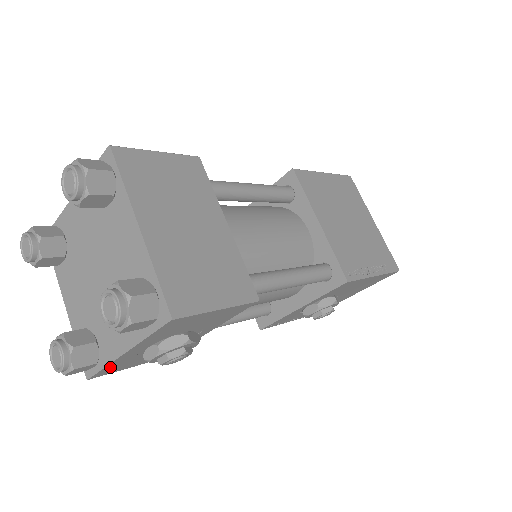
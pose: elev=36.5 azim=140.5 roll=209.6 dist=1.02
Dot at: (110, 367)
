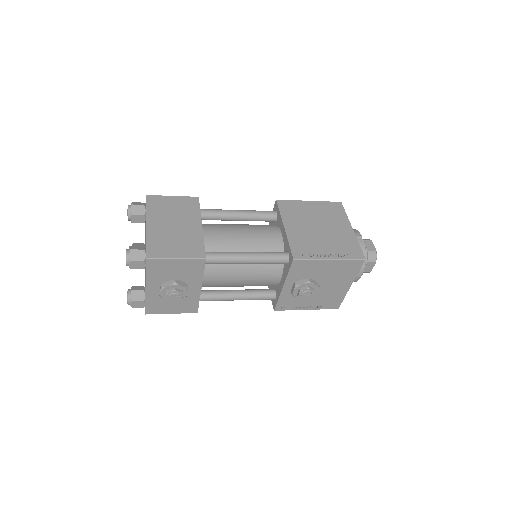
Dot at: (150, 304)
